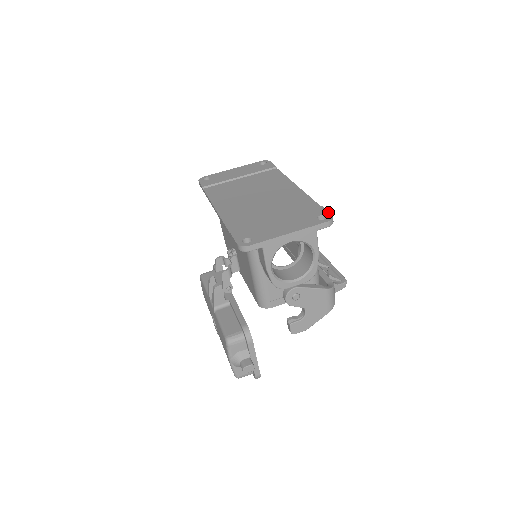
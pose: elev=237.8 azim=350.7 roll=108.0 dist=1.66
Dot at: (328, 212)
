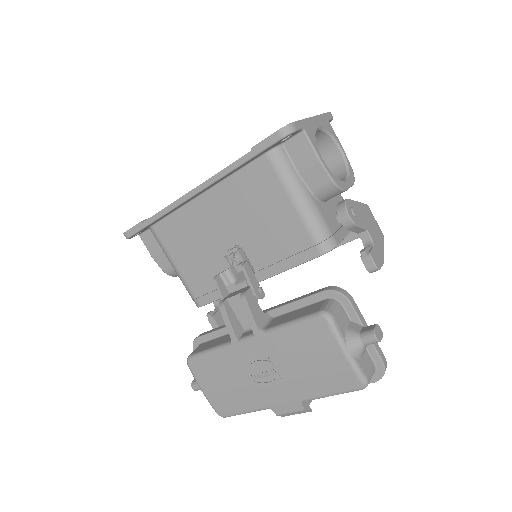
Dot at: occluded
